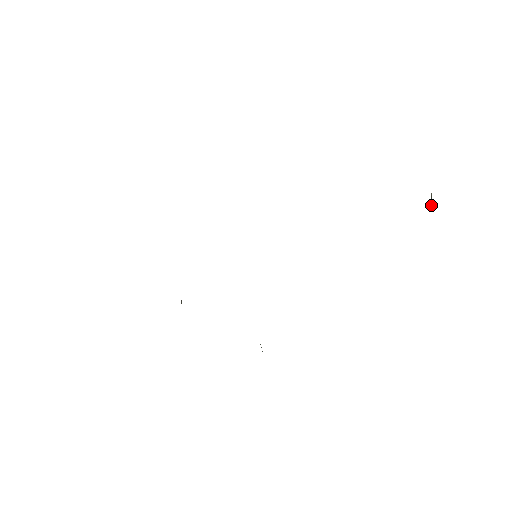
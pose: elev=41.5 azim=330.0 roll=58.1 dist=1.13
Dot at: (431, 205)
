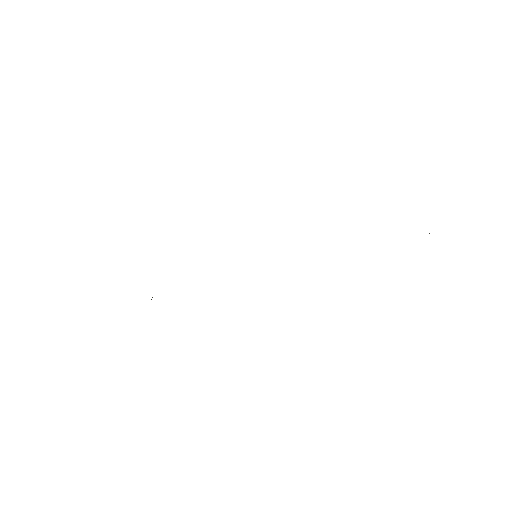
Dot at: occluded
